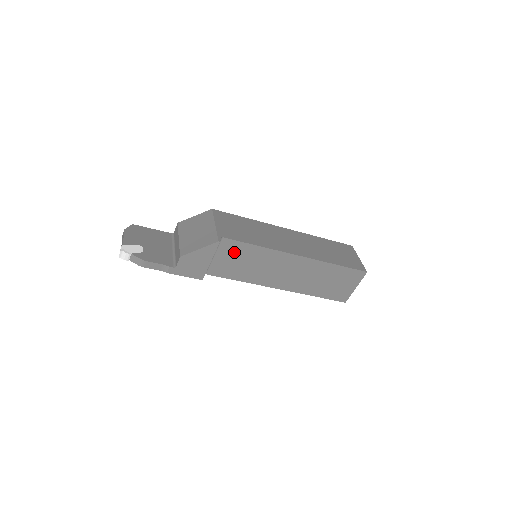
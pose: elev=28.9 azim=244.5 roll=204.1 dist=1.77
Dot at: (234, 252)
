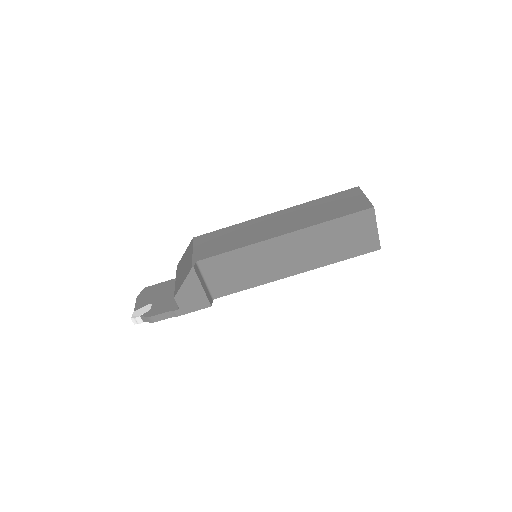
Dot at: (220, 267)
